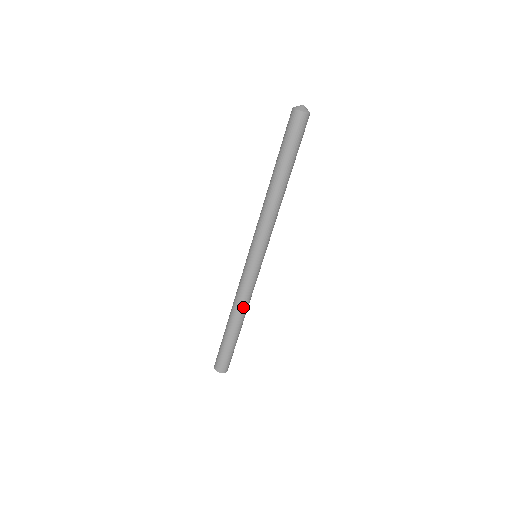
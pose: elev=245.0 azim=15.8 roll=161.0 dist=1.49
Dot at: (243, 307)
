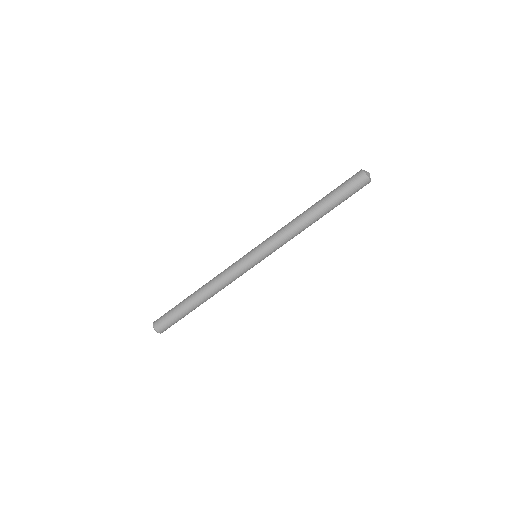
Dot at: (219, 290)
